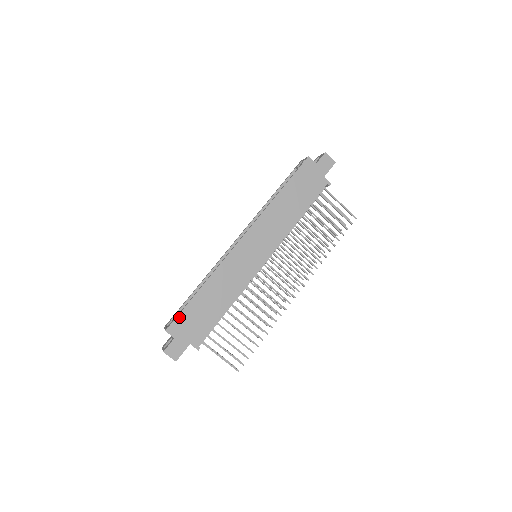
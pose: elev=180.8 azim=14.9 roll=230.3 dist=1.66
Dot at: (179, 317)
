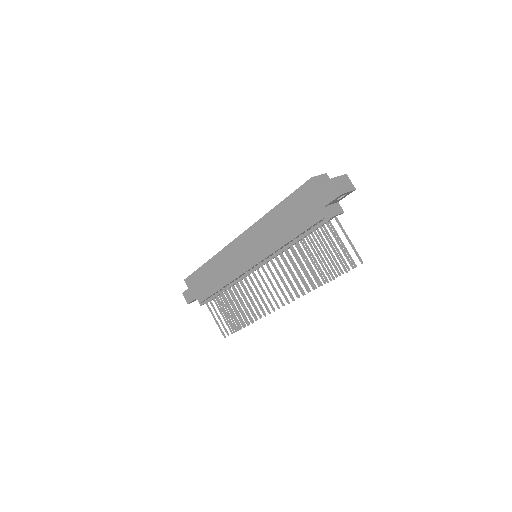
Dot at: (192, 275)
